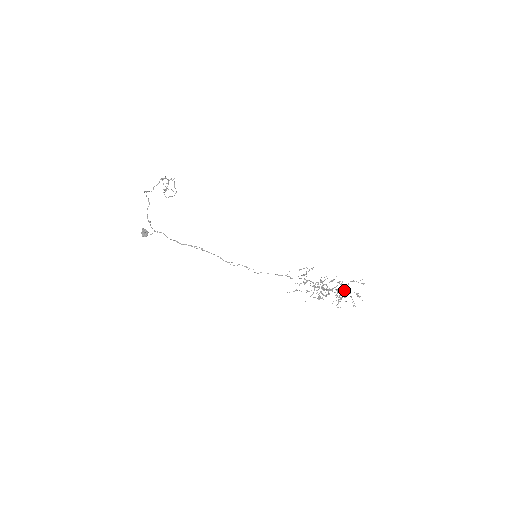
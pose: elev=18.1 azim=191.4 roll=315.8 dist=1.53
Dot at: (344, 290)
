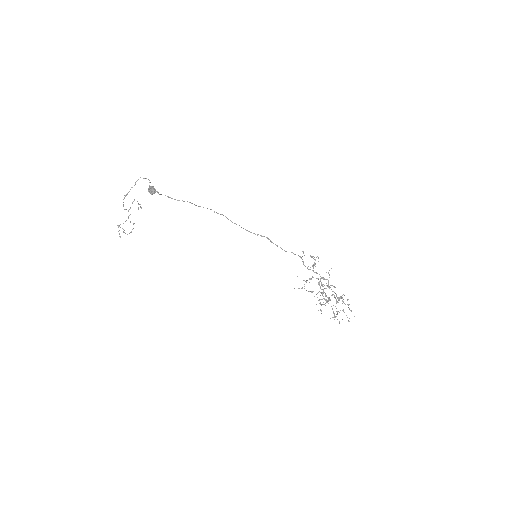
Dot at: (341, 298)
